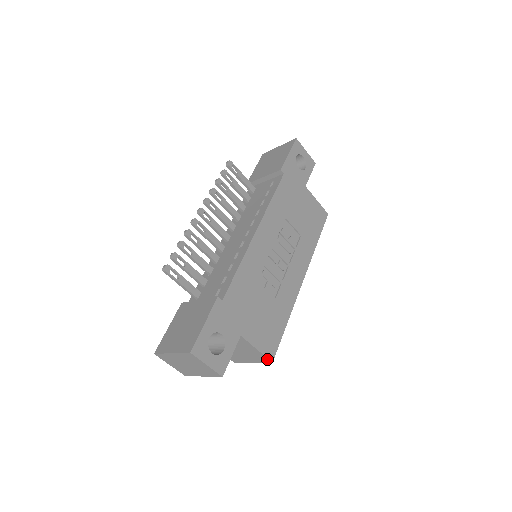
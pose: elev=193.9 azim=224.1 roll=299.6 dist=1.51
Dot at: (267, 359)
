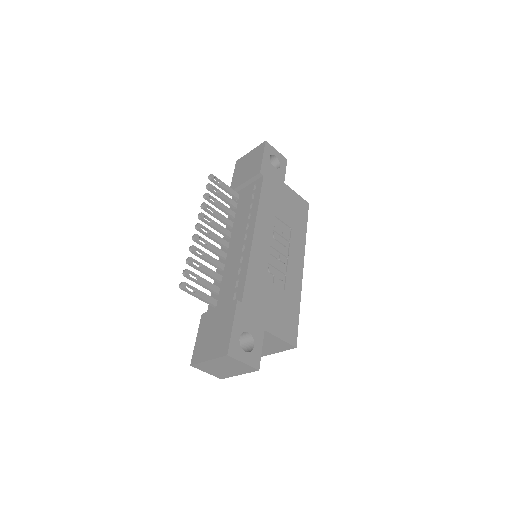
Dot at: (291, 346)
